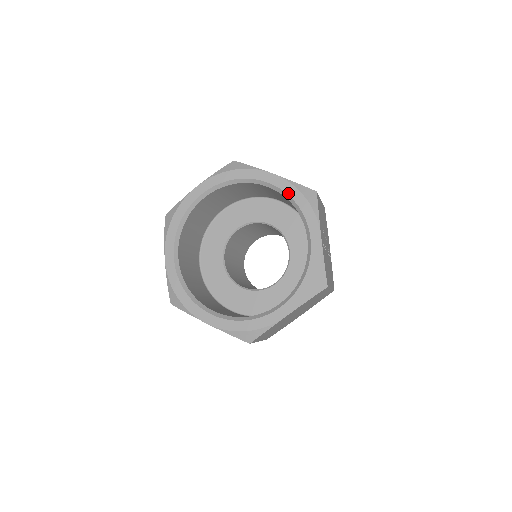
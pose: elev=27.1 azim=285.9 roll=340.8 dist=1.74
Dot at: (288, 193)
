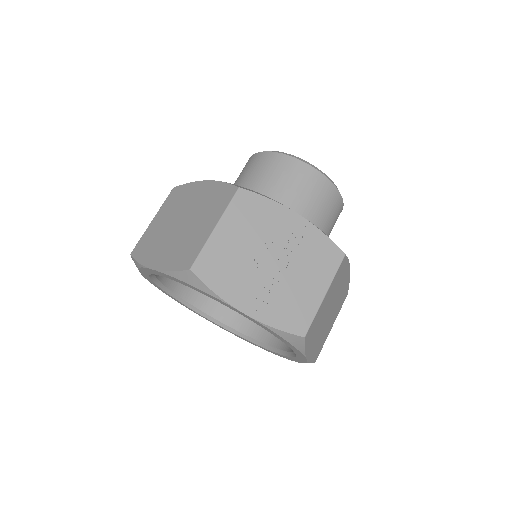
Dot at: occluded
